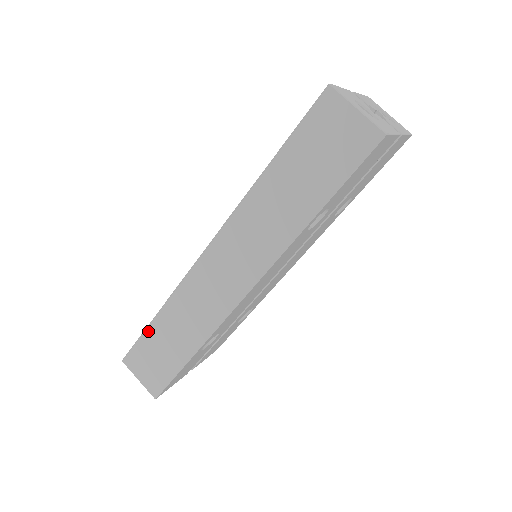
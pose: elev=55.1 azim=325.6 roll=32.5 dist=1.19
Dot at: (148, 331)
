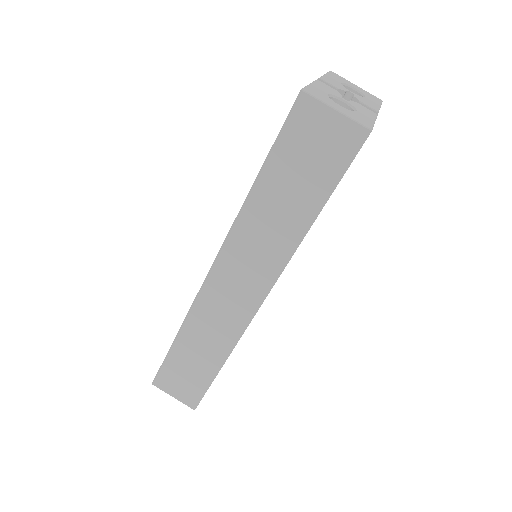
Dot at: (171, 354)
